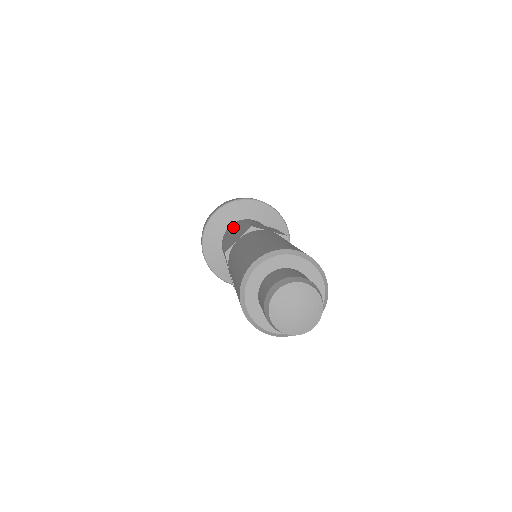
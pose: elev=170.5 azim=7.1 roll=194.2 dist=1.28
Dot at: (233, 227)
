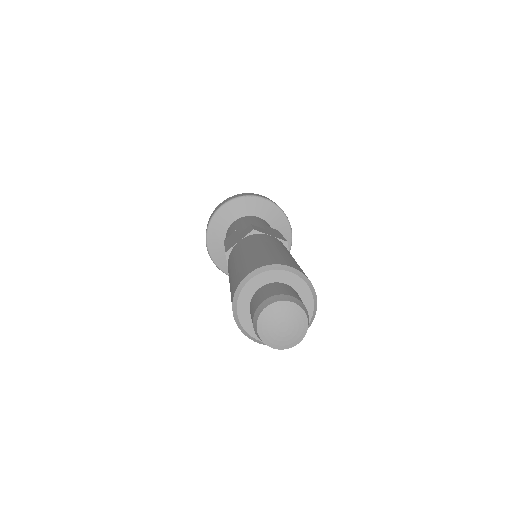
Dot at: (237, 224)
